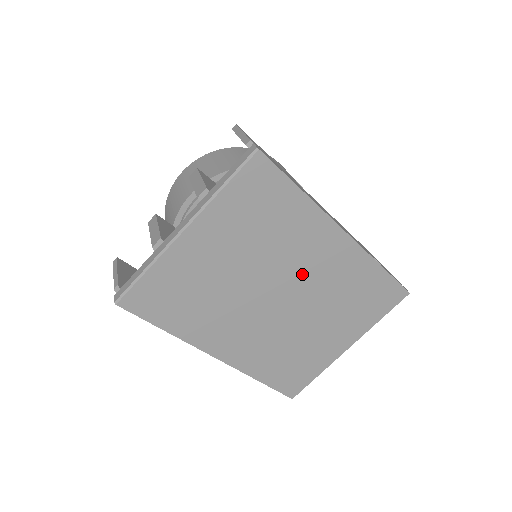
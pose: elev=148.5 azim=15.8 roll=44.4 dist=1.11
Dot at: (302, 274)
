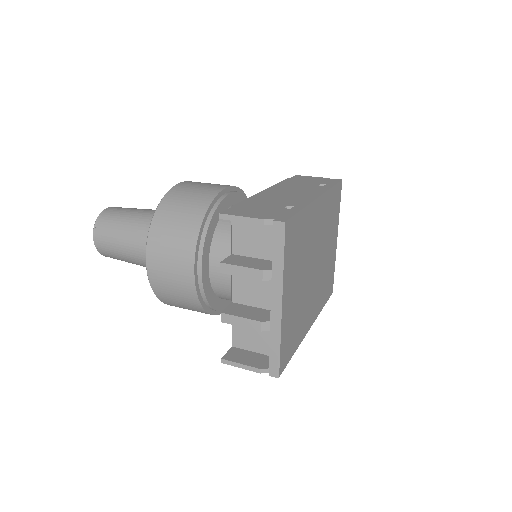
Dot at: (316, 242)
